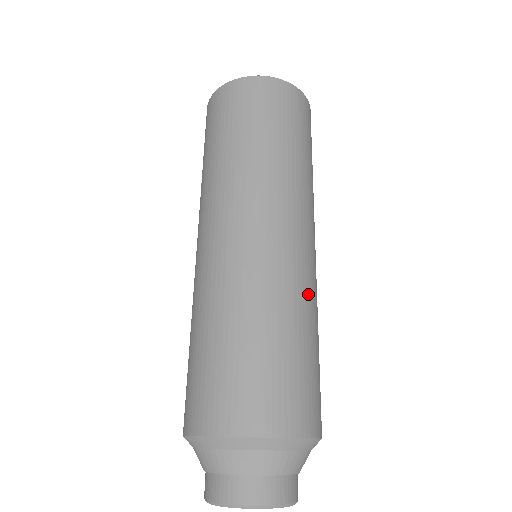
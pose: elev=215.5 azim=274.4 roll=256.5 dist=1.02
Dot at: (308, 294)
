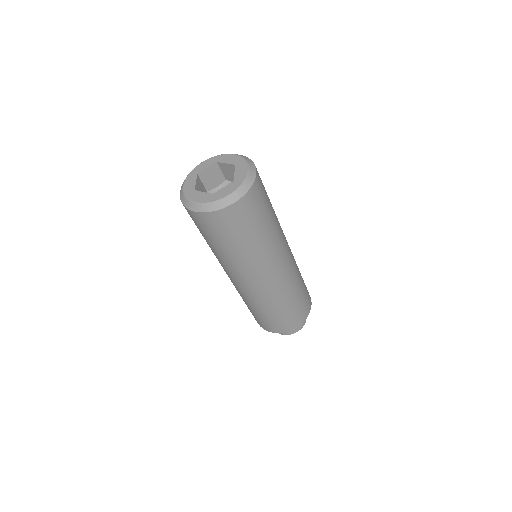
Dot at: (274, 297)
